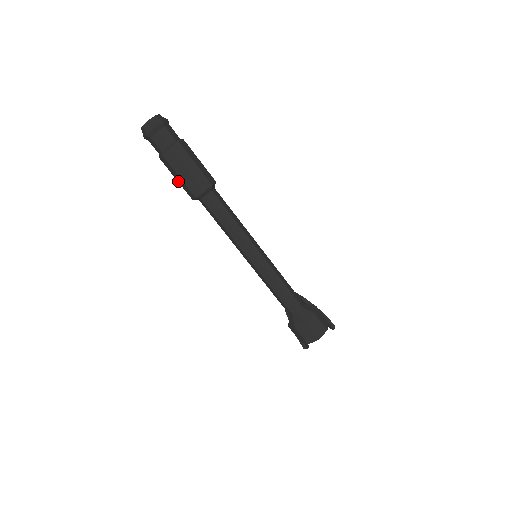
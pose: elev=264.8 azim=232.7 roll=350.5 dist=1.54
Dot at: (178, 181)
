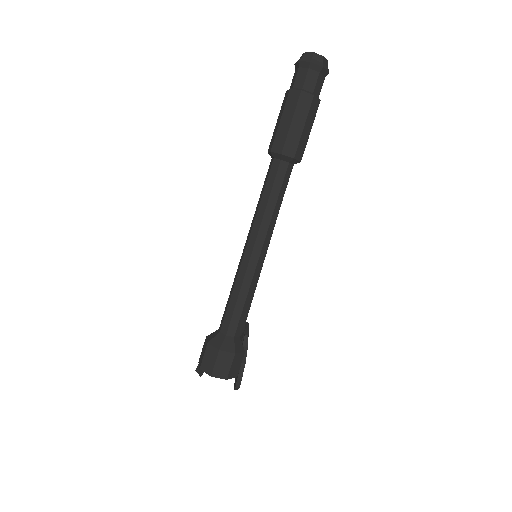
Dot at: (276, 125)
